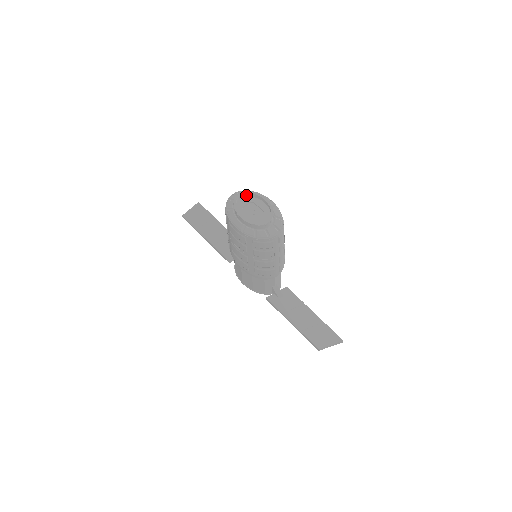
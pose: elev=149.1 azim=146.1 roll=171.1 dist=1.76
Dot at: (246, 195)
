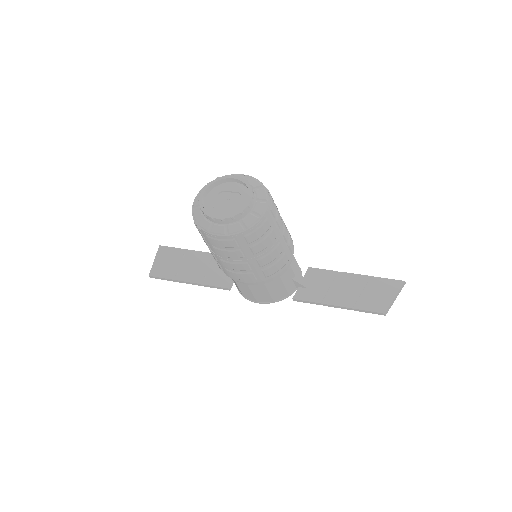
Dot at: (210, 189)
